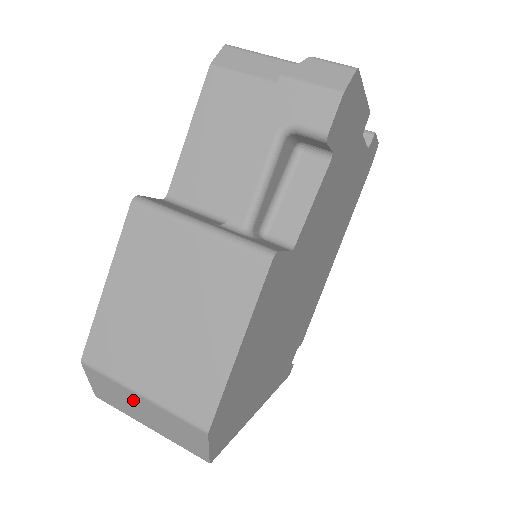
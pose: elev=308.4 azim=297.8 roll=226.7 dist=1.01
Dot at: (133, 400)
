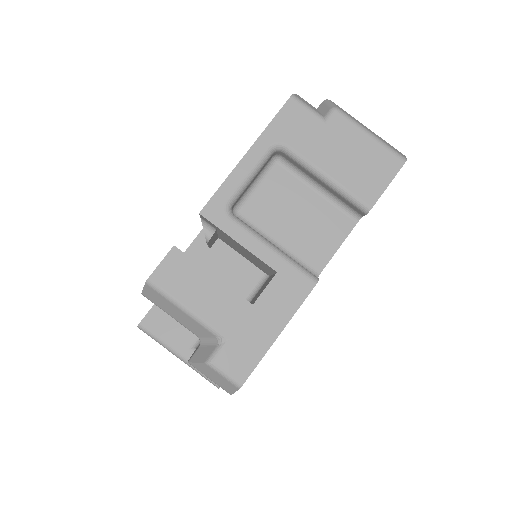
Dot at: occluded
